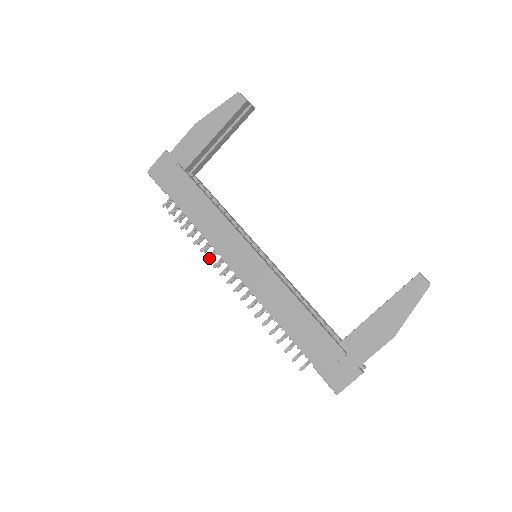
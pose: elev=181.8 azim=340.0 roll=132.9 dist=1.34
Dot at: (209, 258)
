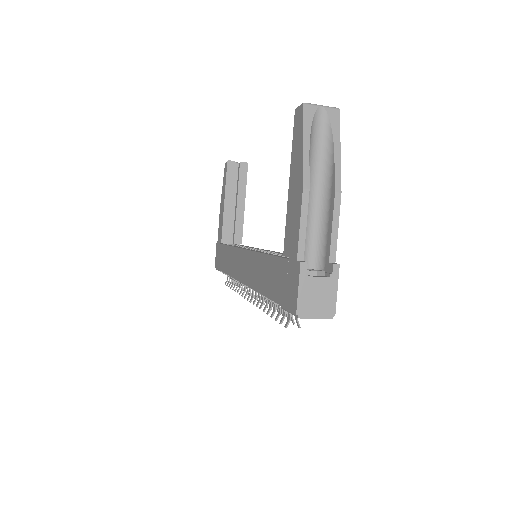
Dot at: (240, 292)
